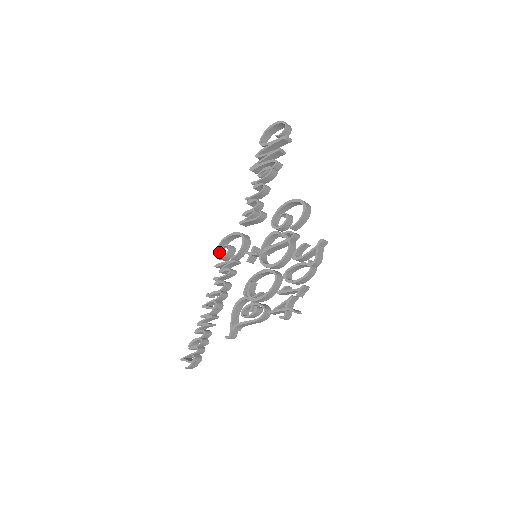
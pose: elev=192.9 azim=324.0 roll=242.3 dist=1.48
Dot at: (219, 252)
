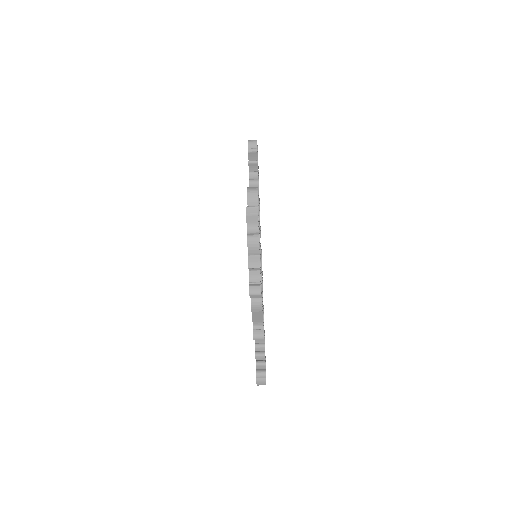
Dot at: occluded
